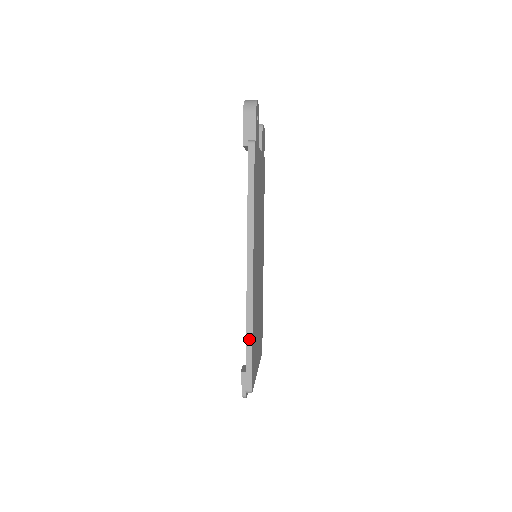
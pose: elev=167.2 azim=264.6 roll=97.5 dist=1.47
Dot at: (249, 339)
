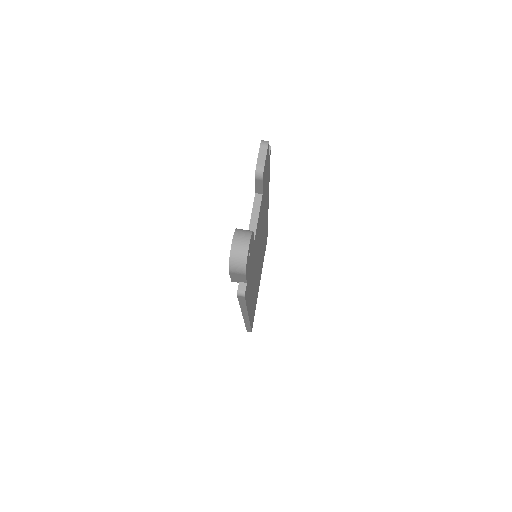
Dot at: (248, 327)
